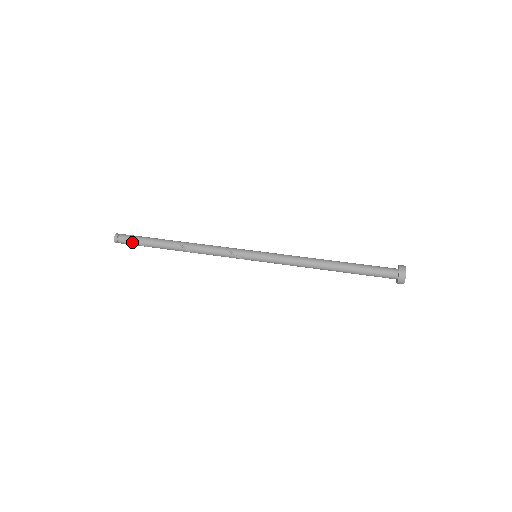
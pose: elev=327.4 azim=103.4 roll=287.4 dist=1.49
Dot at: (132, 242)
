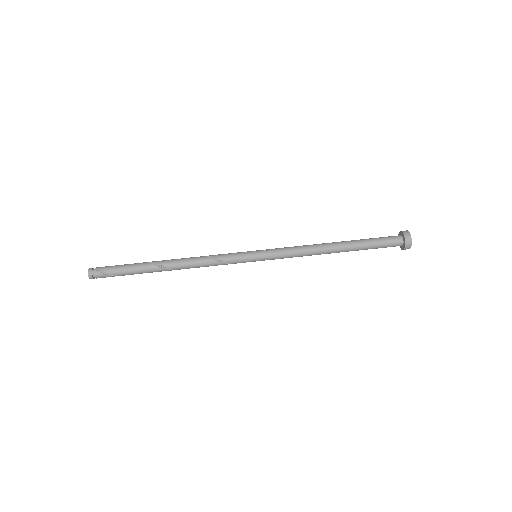
Dot at: occluded
